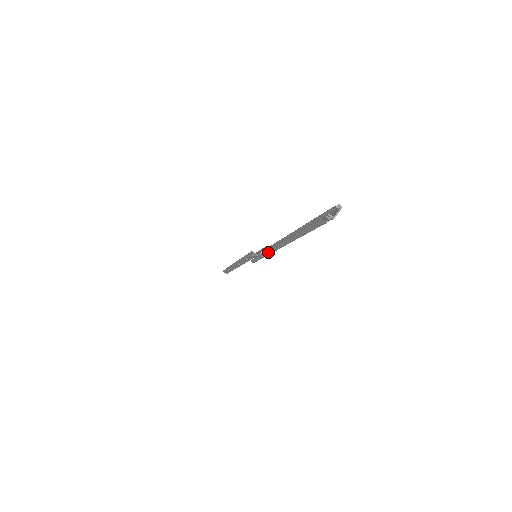
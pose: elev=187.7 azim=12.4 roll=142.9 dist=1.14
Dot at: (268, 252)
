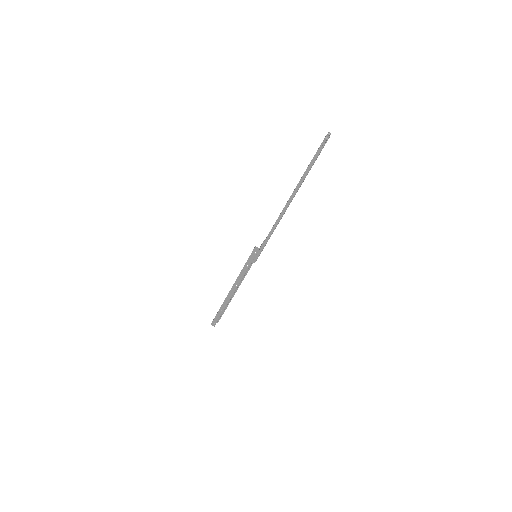
Dot at: (273, 228)
